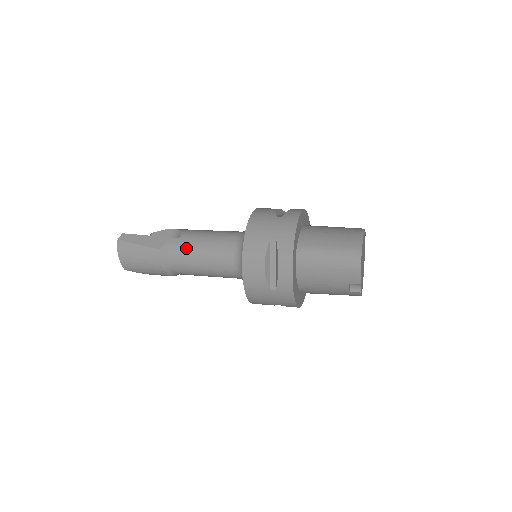
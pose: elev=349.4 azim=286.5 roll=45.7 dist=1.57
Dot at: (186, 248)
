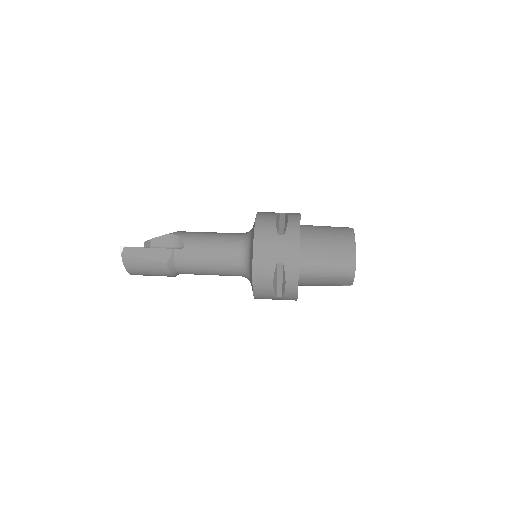
Dot at: (192, 259)
